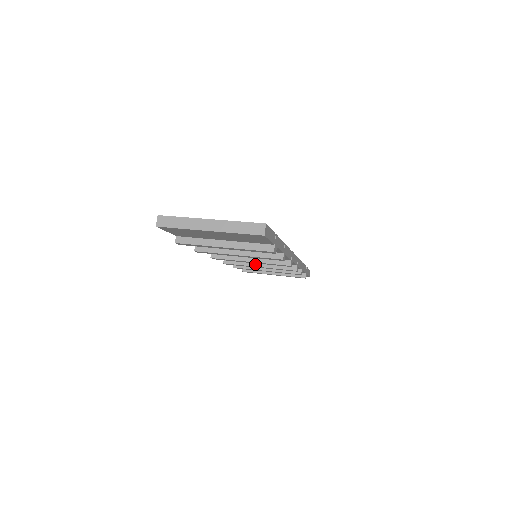
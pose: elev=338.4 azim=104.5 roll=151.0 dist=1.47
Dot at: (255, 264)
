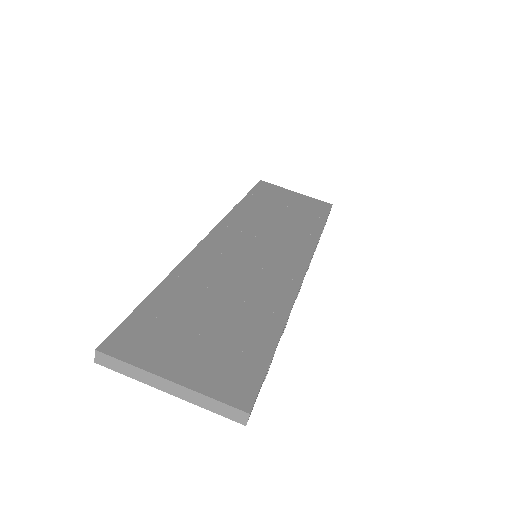
Dot at: occluded
